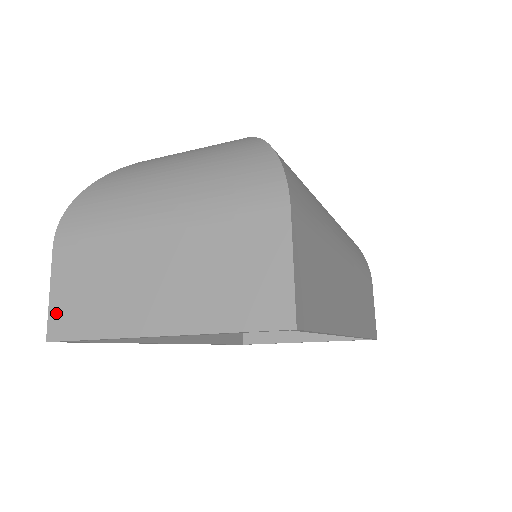
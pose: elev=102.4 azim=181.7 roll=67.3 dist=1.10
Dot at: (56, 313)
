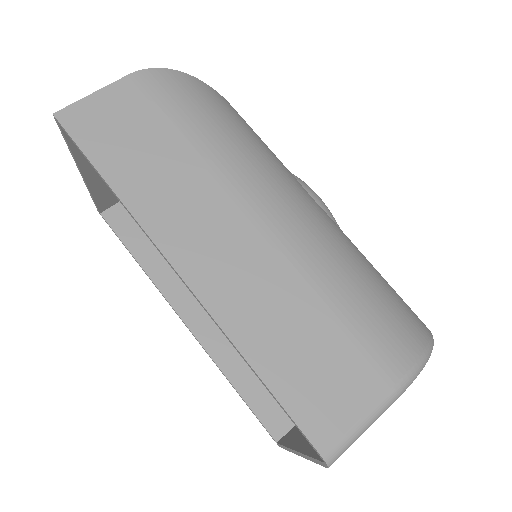
Dot at: occluded
